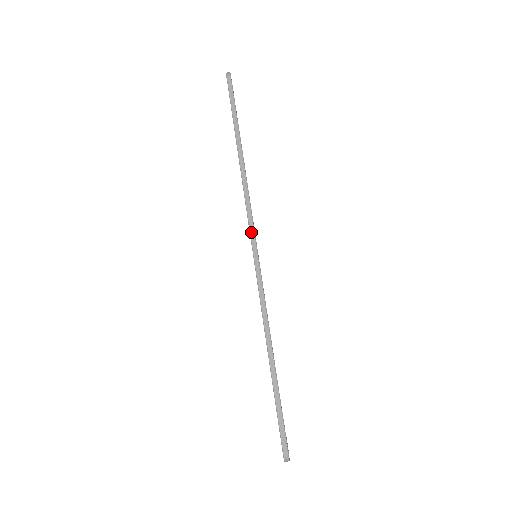
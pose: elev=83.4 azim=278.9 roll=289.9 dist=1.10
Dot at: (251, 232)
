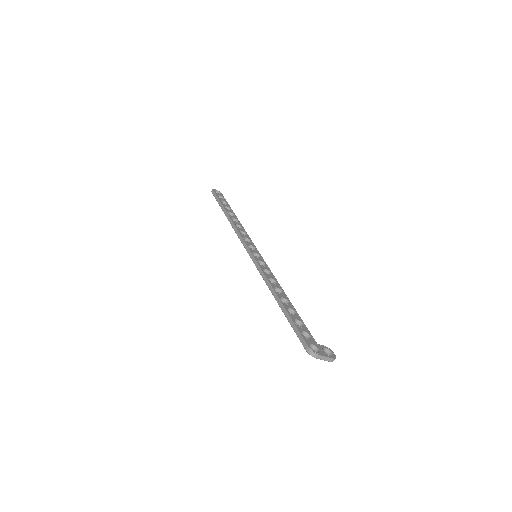
Dot at: (244, 246)
